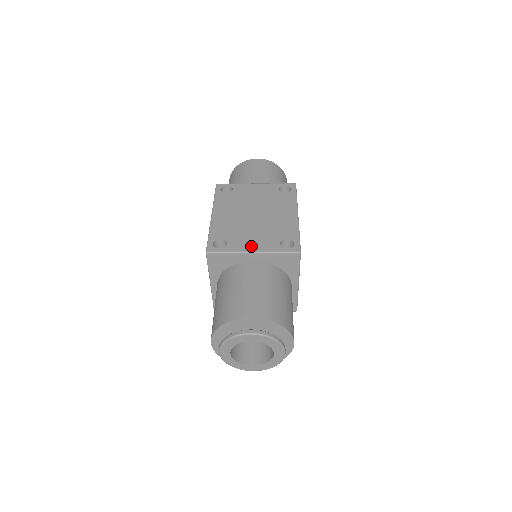
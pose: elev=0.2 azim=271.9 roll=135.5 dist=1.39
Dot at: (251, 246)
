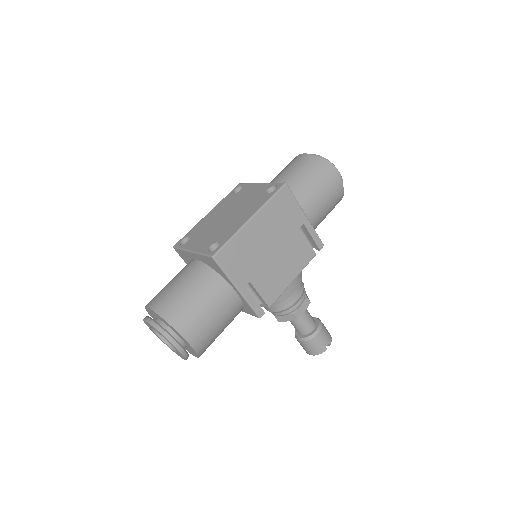
Dot at: (195, 245)
